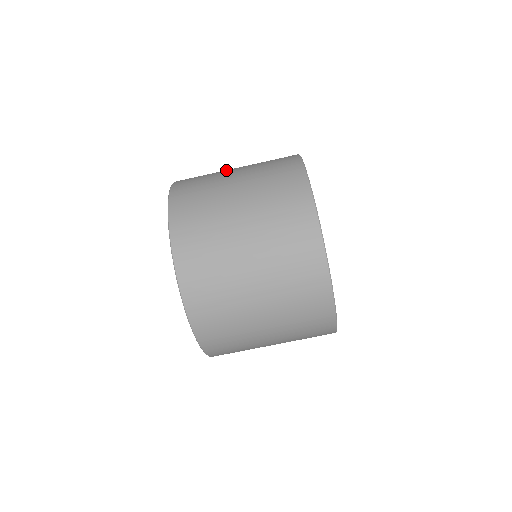
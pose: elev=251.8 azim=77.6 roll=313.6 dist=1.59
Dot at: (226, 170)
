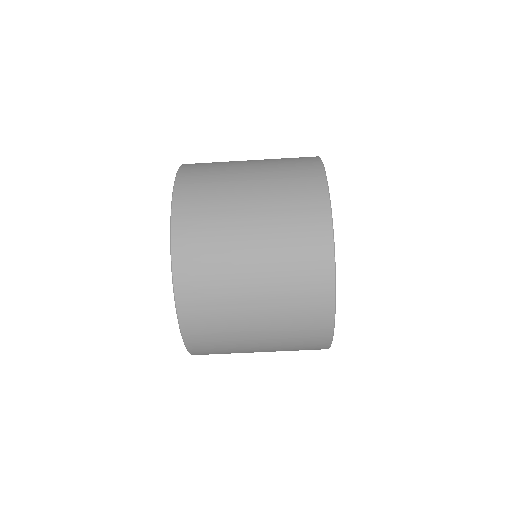
Dot at: occluded
